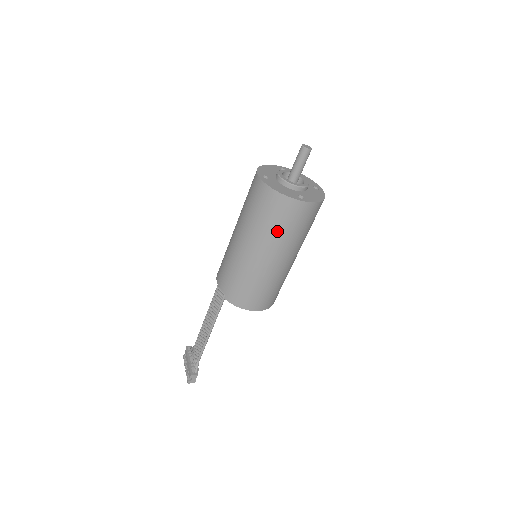
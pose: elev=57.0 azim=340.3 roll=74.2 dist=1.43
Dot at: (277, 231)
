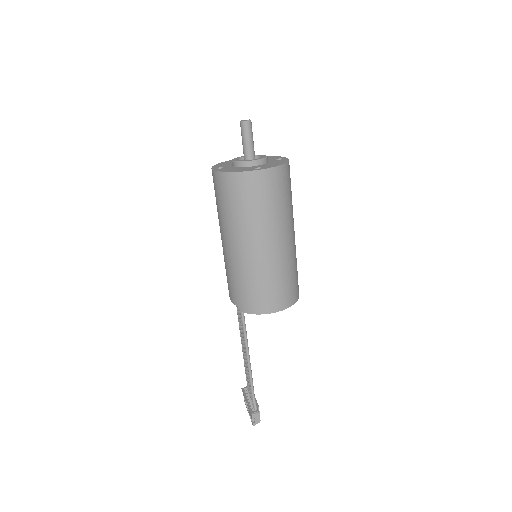
Dot at: (251, 213)
